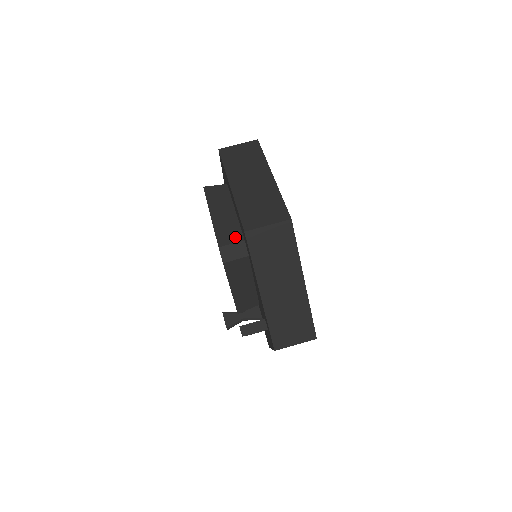
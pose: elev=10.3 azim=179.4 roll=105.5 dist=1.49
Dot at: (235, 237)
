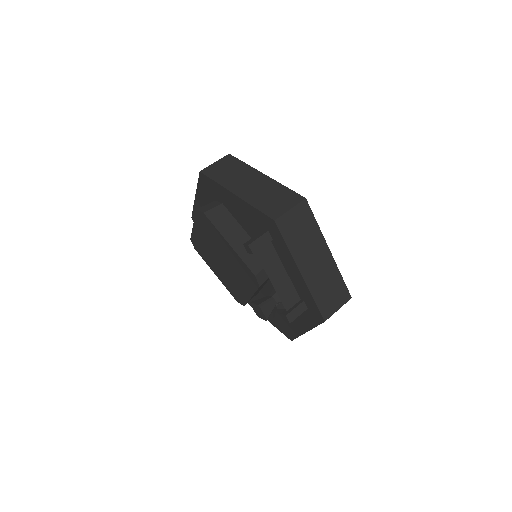
Dot at: occluded
